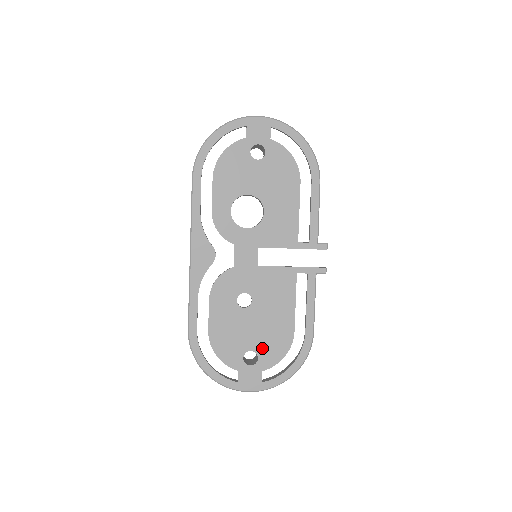
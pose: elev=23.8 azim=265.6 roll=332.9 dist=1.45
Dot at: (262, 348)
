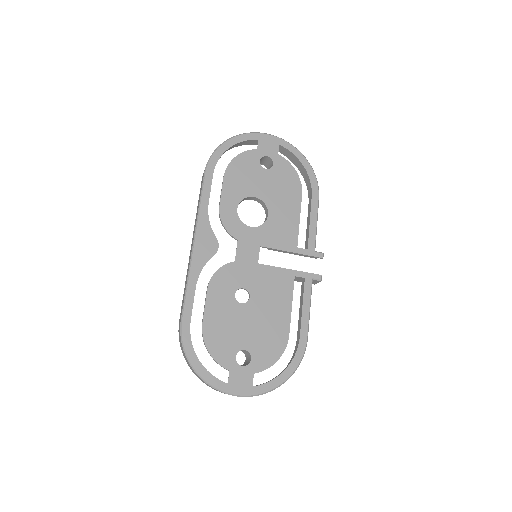
Dot at: (256, 348)
